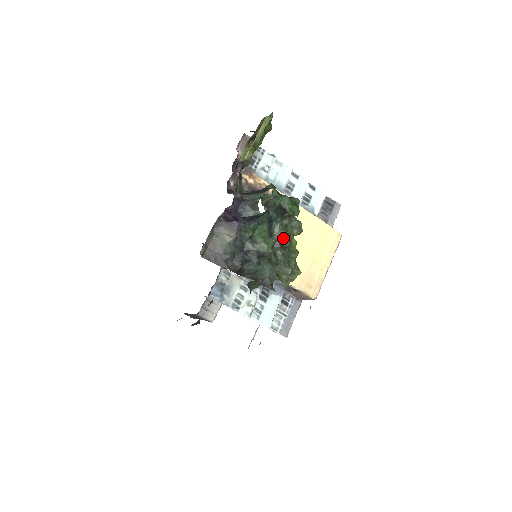
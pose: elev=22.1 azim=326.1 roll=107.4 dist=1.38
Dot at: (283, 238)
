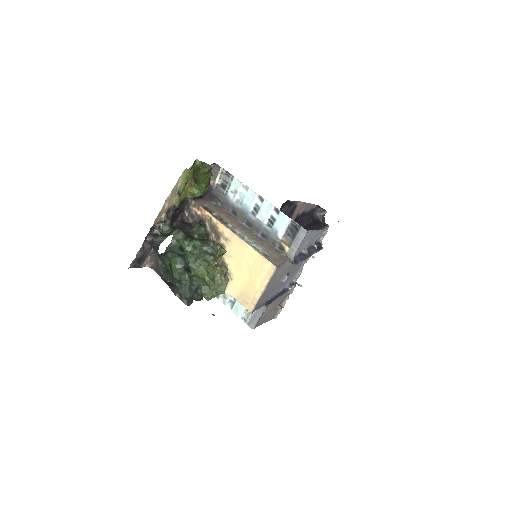
Dot at: (190, 269)
